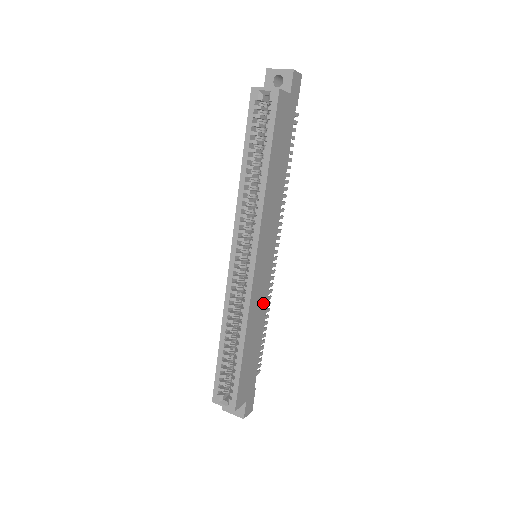
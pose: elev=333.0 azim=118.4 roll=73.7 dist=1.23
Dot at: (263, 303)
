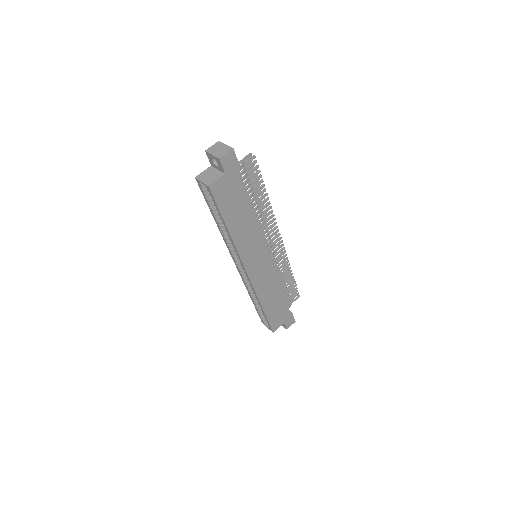
Dot at: (272, 280)
